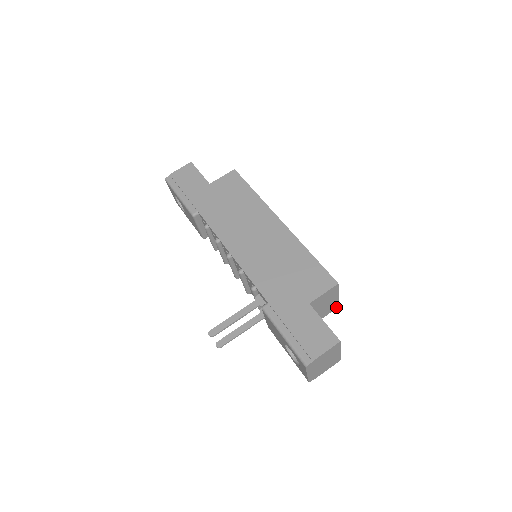
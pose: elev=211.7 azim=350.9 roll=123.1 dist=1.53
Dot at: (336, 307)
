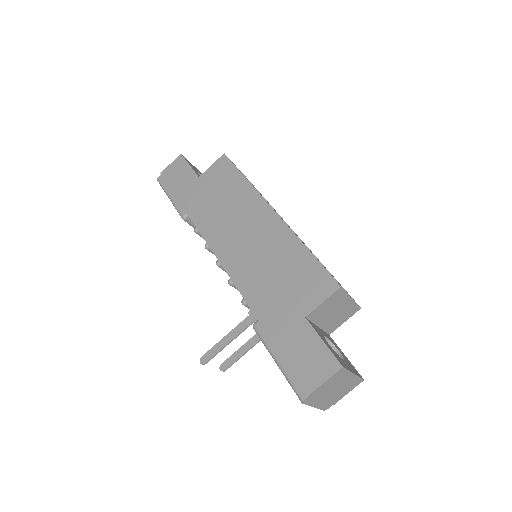
Dot at: (357, 309)
